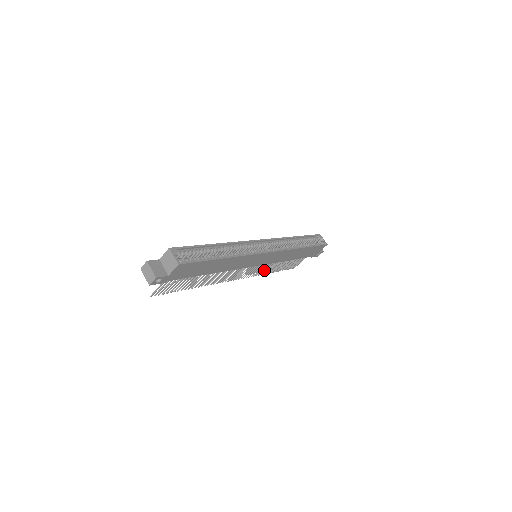
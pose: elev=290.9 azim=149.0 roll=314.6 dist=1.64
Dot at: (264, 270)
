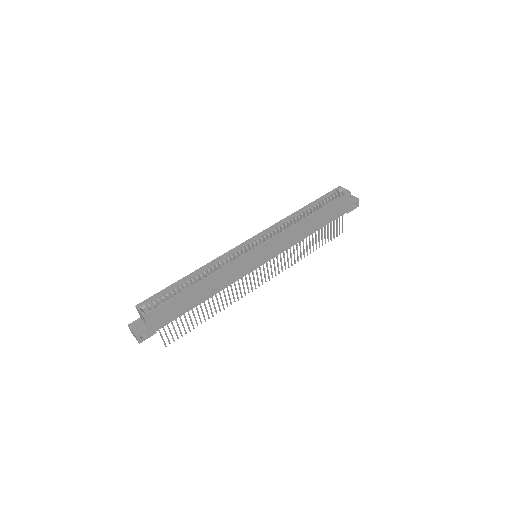
Dot at: occluded
